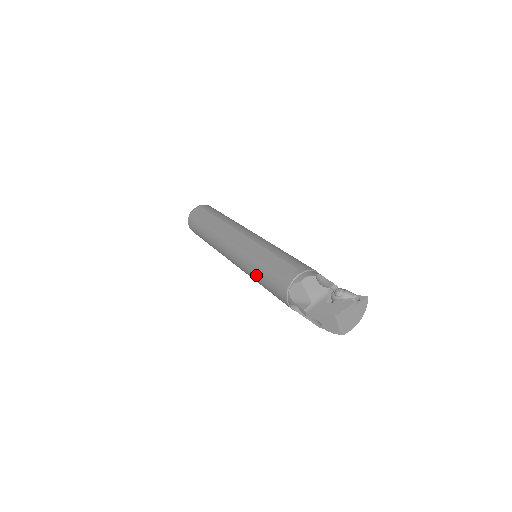
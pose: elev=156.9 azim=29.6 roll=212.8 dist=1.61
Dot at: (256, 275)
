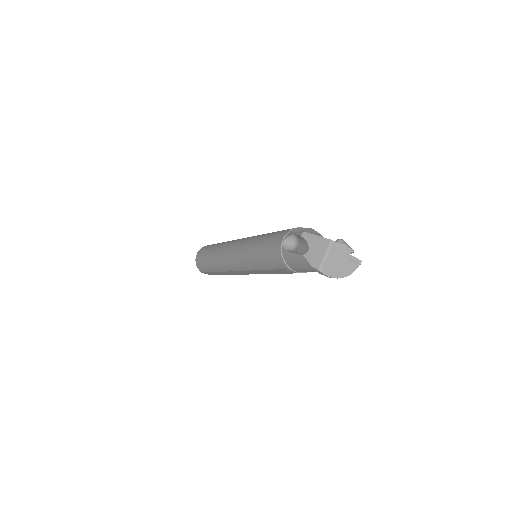
Dot at: (259, 238)
